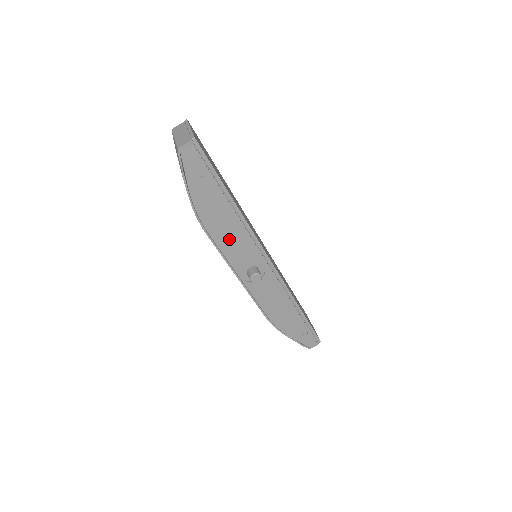
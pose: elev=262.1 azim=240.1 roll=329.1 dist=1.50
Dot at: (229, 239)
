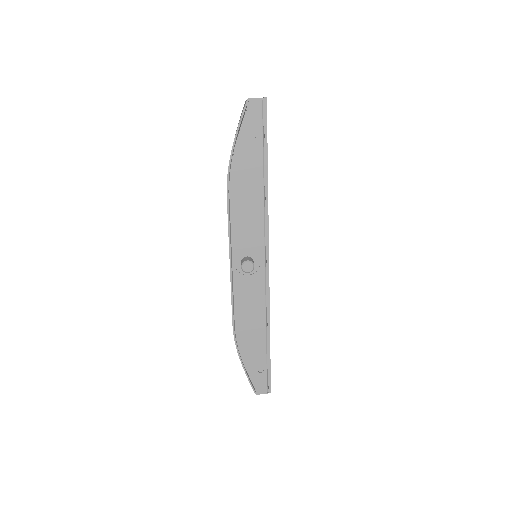
Dot at: (244, 213)
